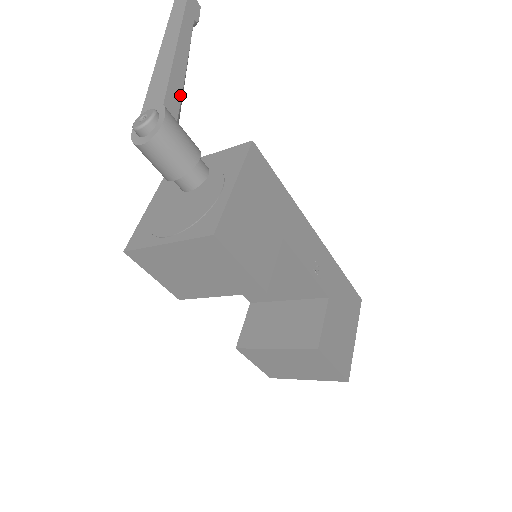
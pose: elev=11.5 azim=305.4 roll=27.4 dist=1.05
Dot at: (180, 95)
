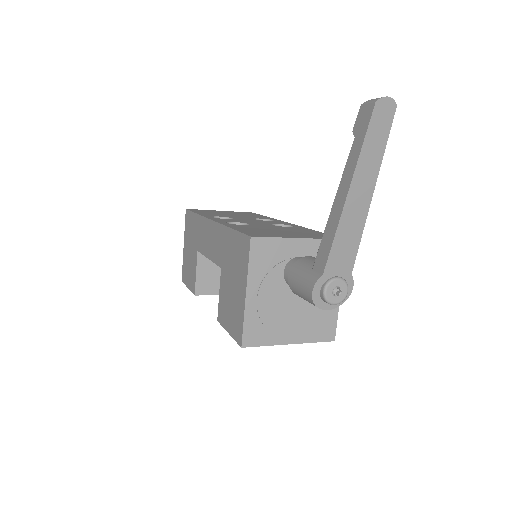
Dot at: occluded
